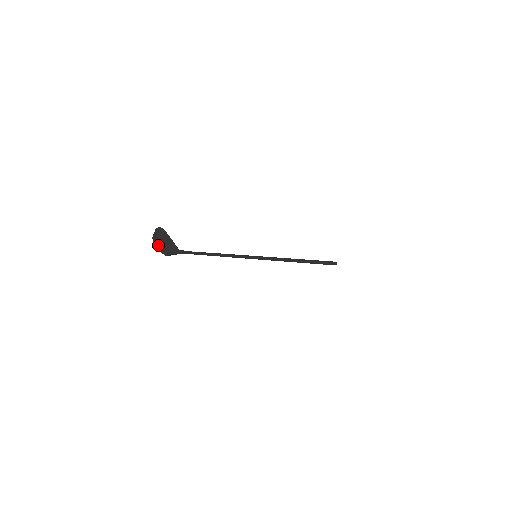
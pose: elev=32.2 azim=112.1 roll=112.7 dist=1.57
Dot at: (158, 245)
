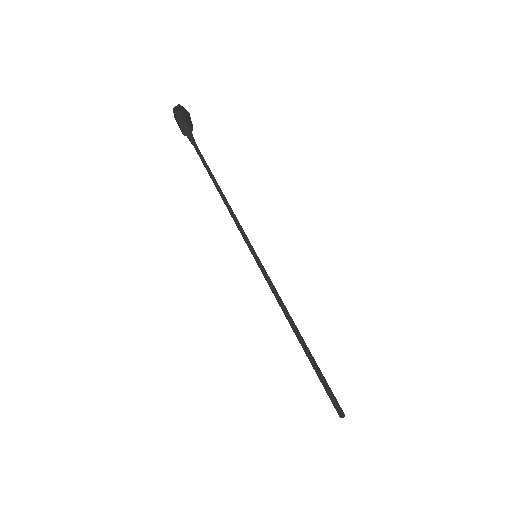
Dot at: (176, 111)
